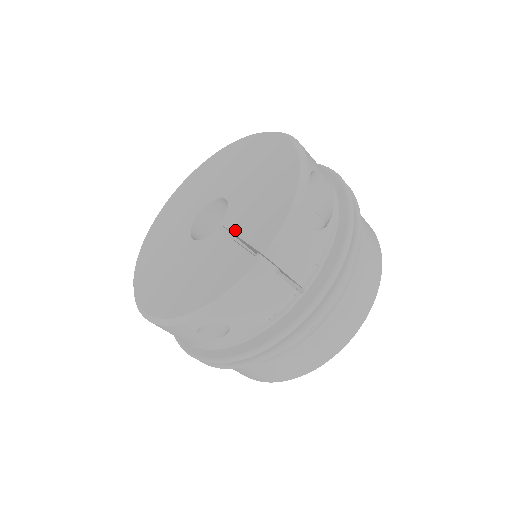
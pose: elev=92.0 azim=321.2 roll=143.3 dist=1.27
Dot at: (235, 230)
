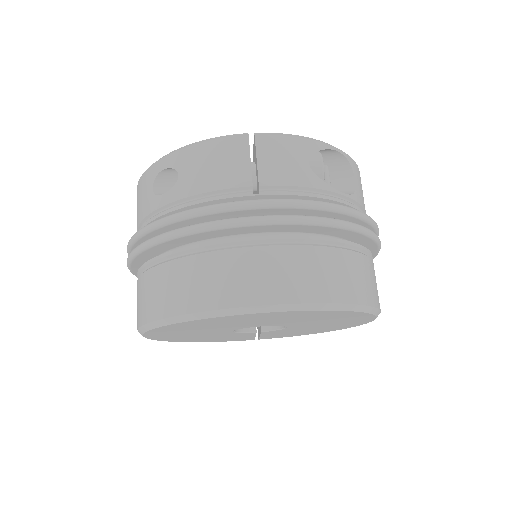
Dot at: occluded
